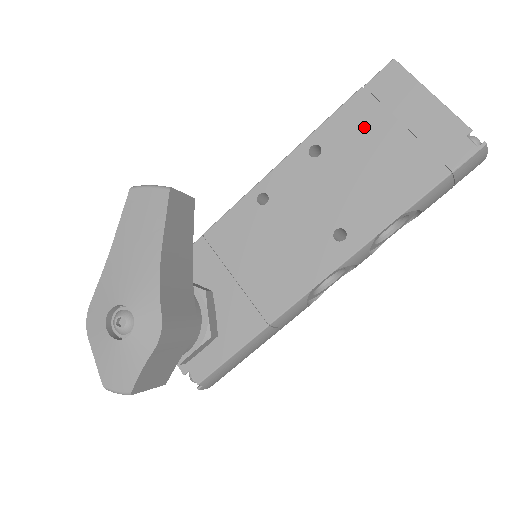
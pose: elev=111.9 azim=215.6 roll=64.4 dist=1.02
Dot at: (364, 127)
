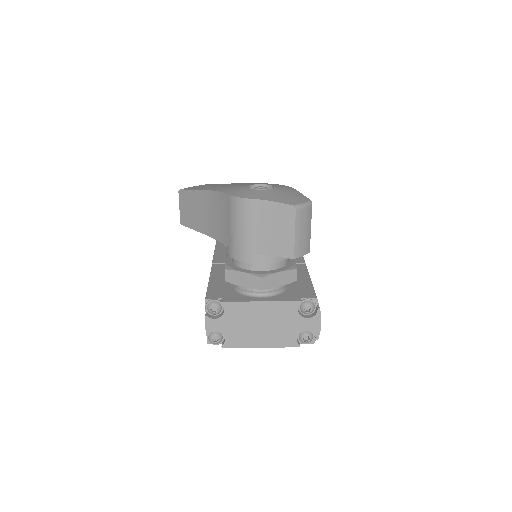
Dot at: occluded
